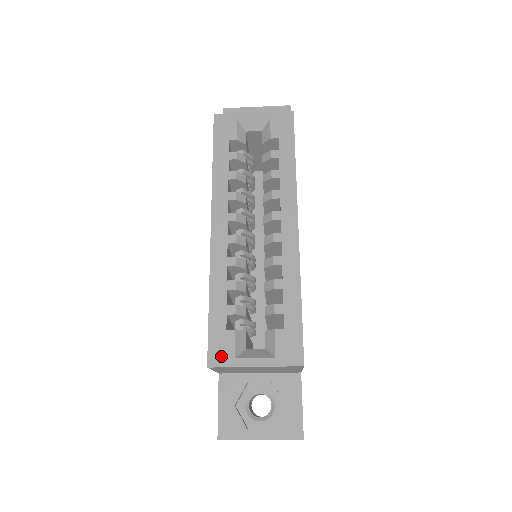
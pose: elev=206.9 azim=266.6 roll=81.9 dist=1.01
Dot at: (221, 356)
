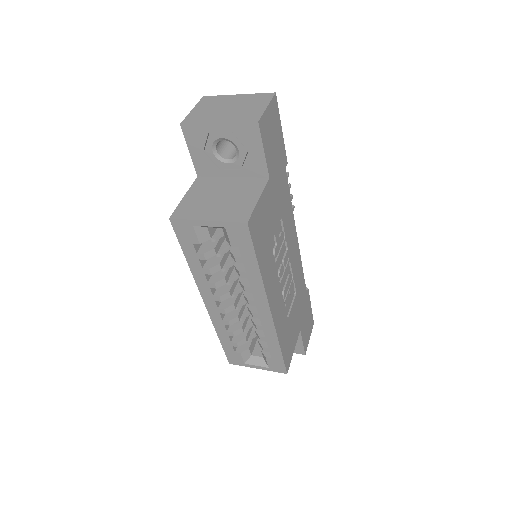
Dot at: (236, 361)
